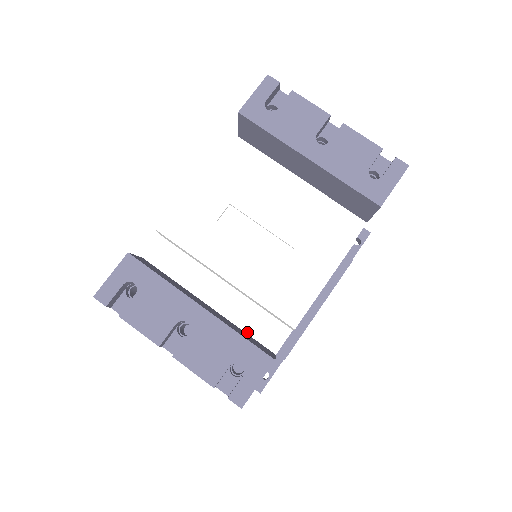
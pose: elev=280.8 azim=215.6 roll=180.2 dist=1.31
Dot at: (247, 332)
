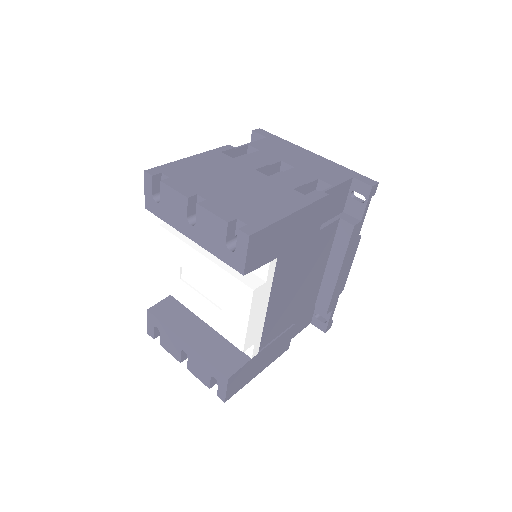
Dot at: occluded
